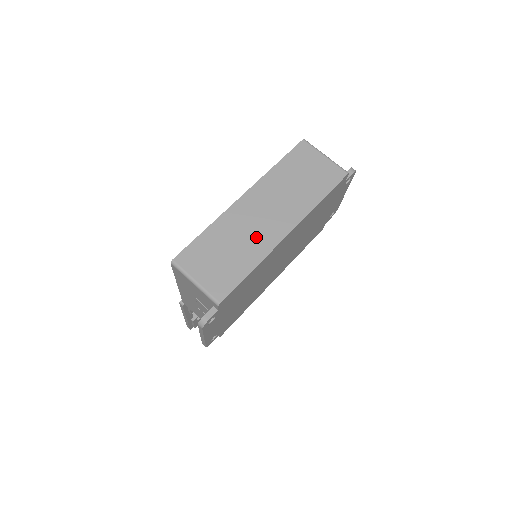
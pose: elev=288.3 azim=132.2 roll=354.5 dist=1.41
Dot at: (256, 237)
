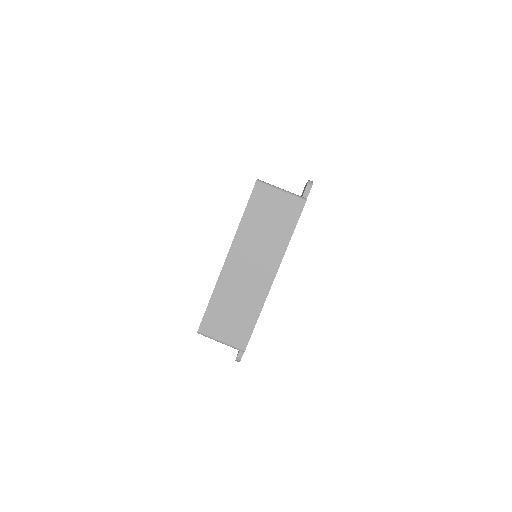
Dot at: (251, 291)
